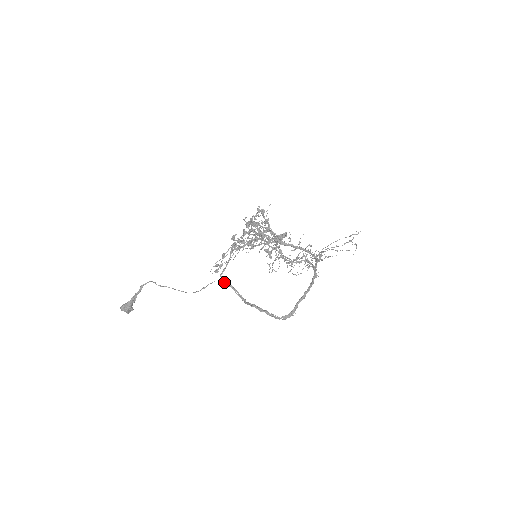
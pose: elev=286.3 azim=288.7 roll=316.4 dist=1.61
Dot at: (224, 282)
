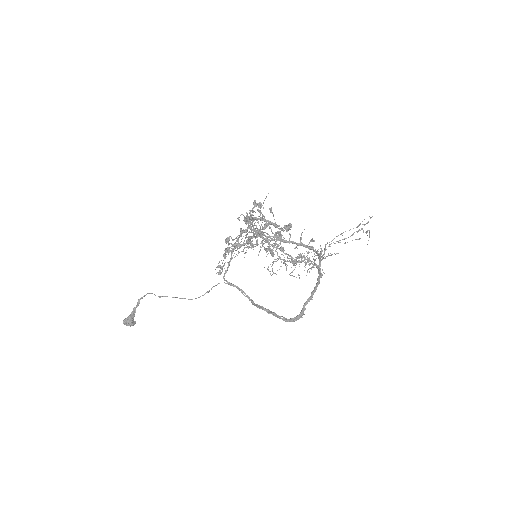
Dot at: (229, 283)
